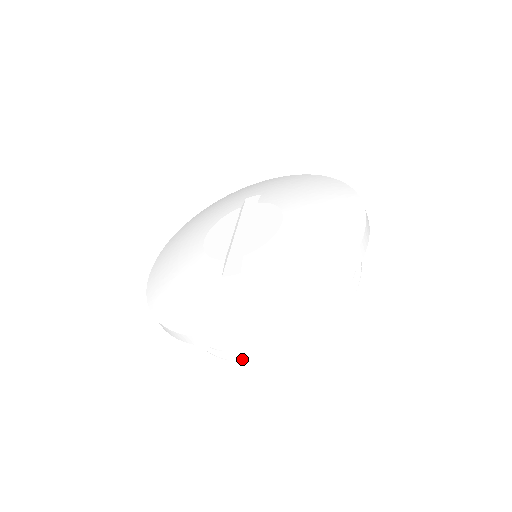
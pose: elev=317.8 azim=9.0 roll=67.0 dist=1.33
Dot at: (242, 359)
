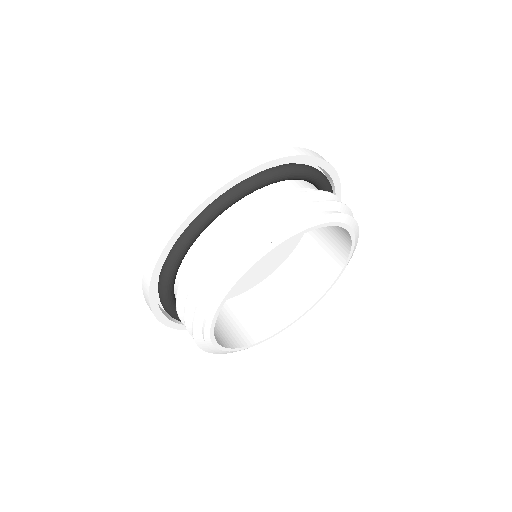
Dot at: (194, 337)
